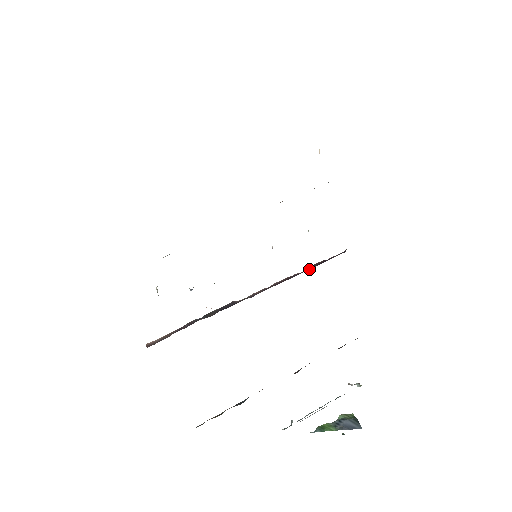
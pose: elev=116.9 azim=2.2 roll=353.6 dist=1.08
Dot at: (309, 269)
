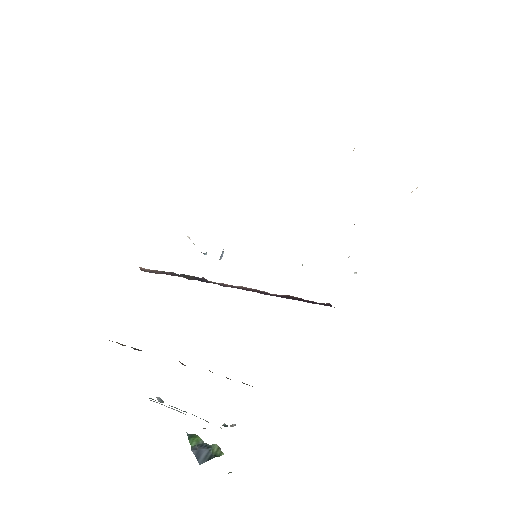
Dot at: (285, 297)
